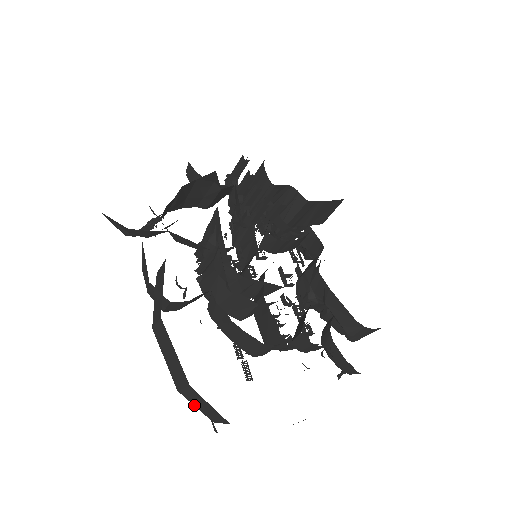
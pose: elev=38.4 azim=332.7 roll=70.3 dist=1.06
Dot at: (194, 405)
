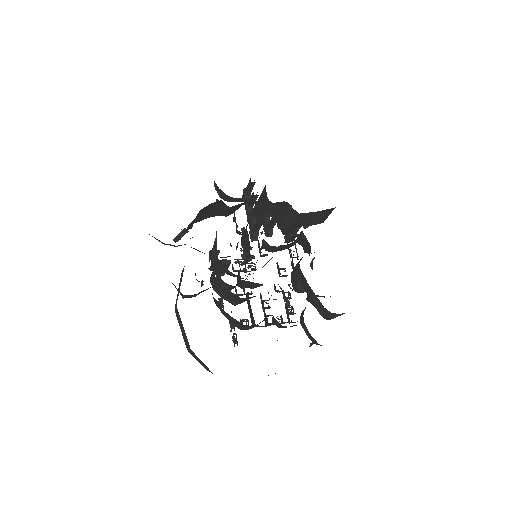
Dot at: (197, 360)
